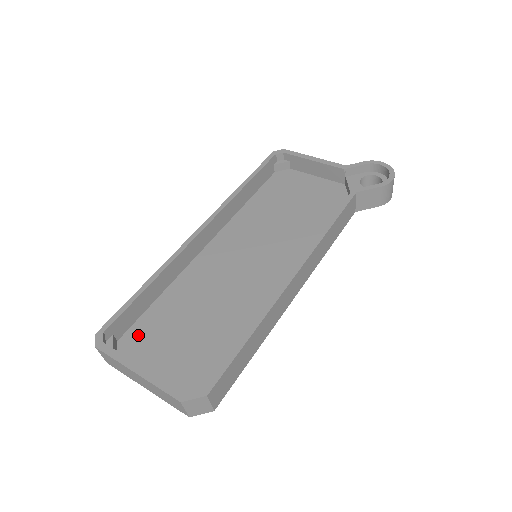
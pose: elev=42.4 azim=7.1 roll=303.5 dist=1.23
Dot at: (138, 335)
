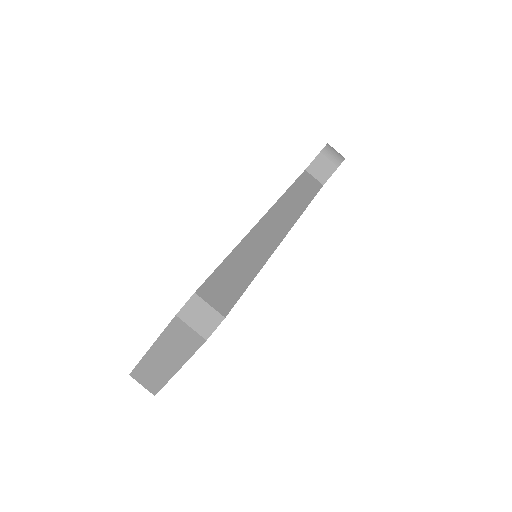
Dot at: occluded
